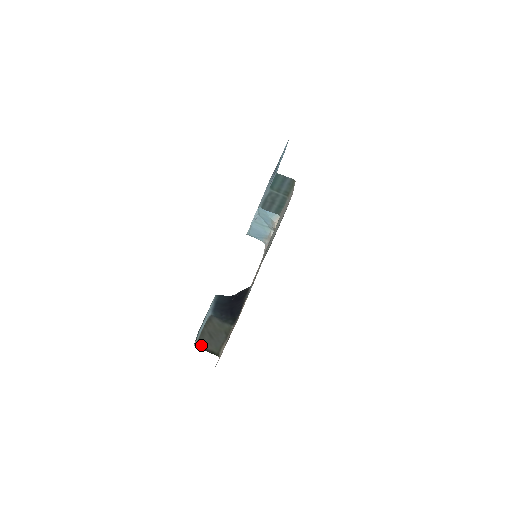
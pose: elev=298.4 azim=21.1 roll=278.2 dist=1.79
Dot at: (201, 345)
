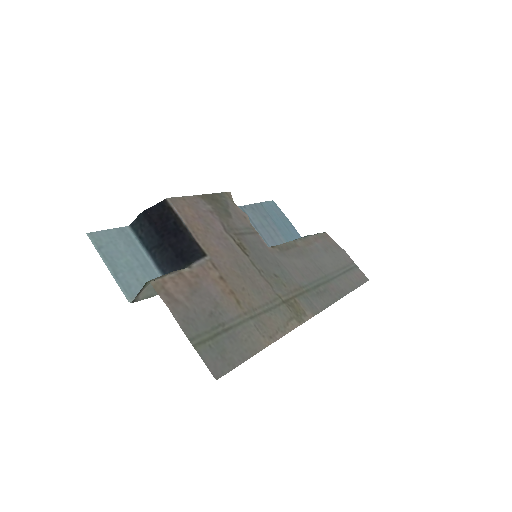
Dot at: (138, 297)
